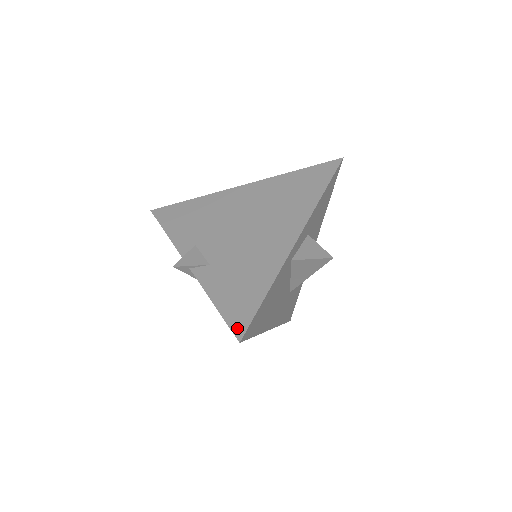
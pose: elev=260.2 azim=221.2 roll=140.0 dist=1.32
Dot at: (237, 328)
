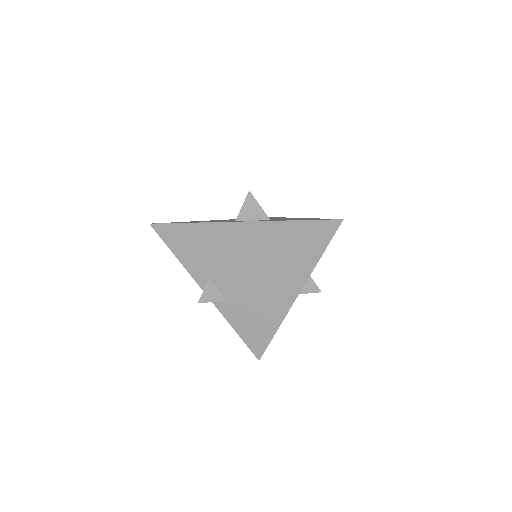
Dot at: (256, 352)
